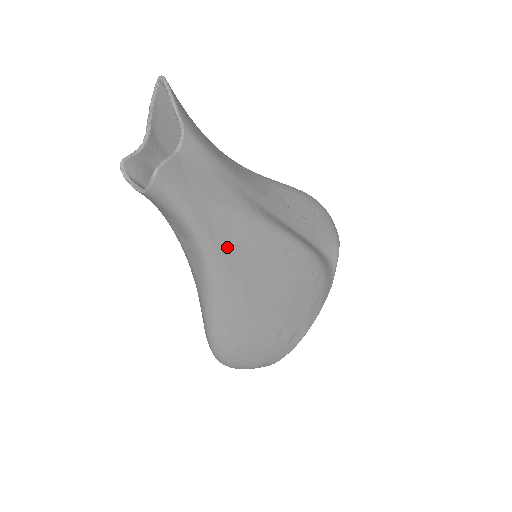
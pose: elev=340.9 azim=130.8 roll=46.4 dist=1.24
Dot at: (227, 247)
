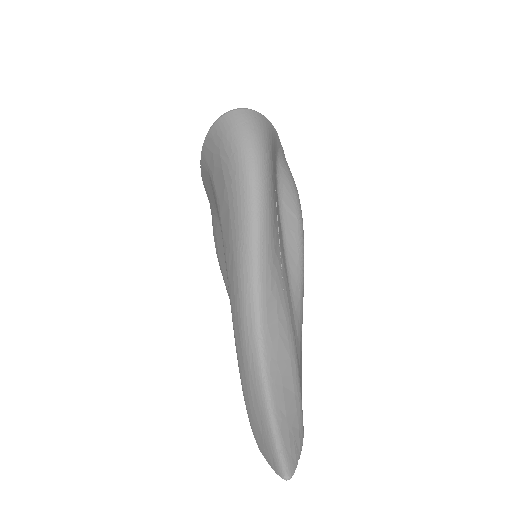
Dot at: occluded
